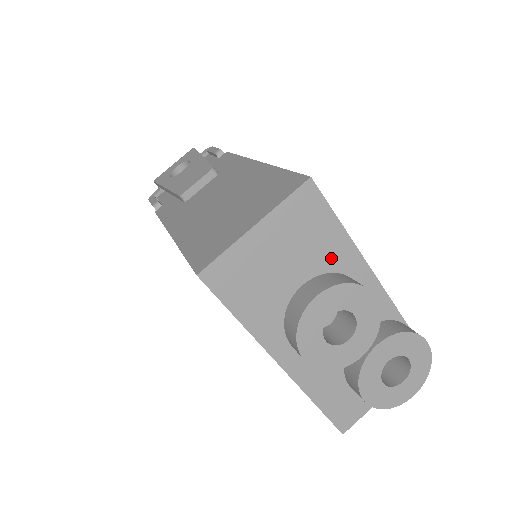
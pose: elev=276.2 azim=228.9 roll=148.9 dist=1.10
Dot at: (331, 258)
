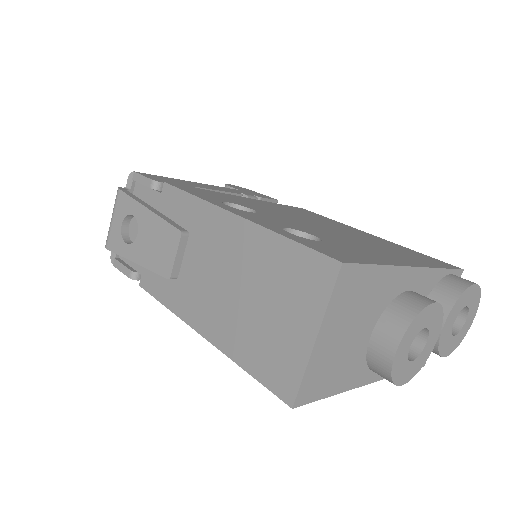
Dot at: (380, 293)
